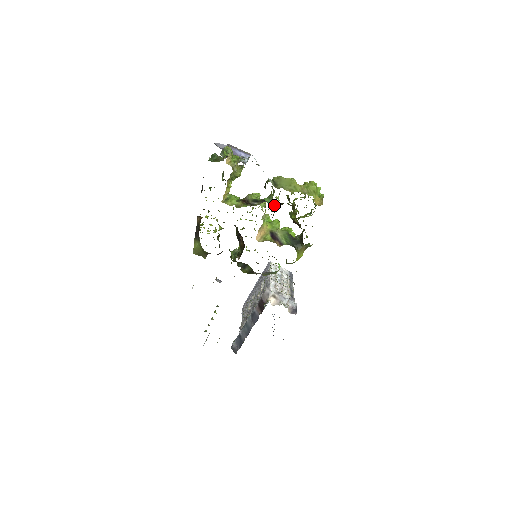
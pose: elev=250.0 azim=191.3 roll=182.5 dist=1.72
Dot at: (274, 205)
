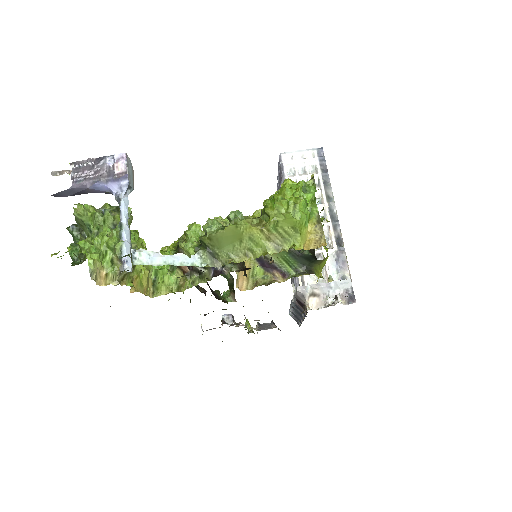
Dot at: (235, 270)
